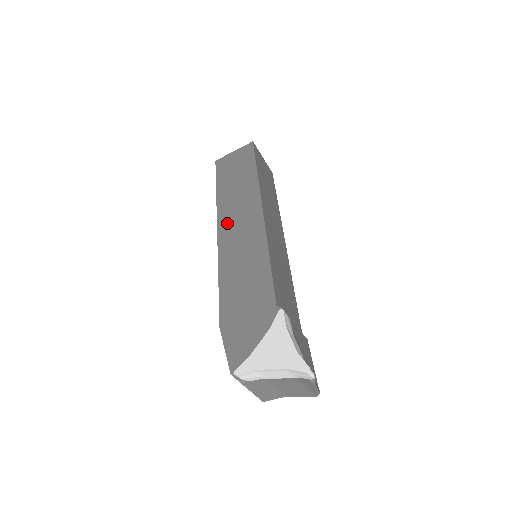
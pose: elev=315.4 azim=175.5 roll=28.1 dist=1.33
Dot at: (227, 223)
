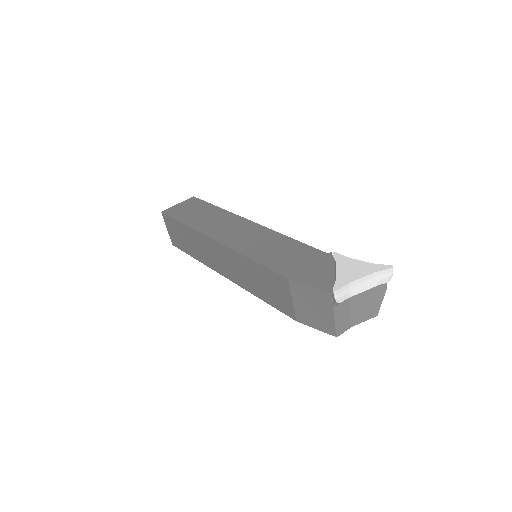
Dot at: (222, 234)
